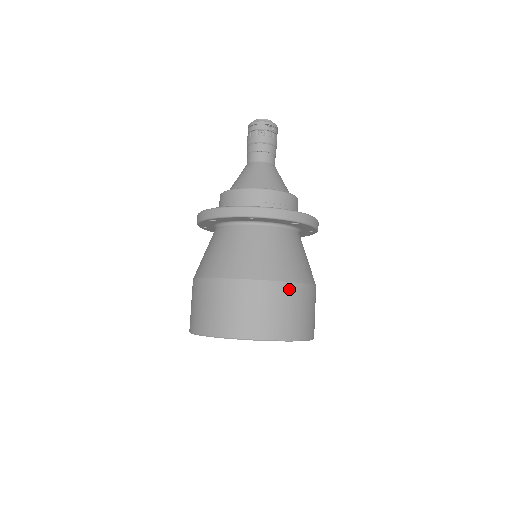
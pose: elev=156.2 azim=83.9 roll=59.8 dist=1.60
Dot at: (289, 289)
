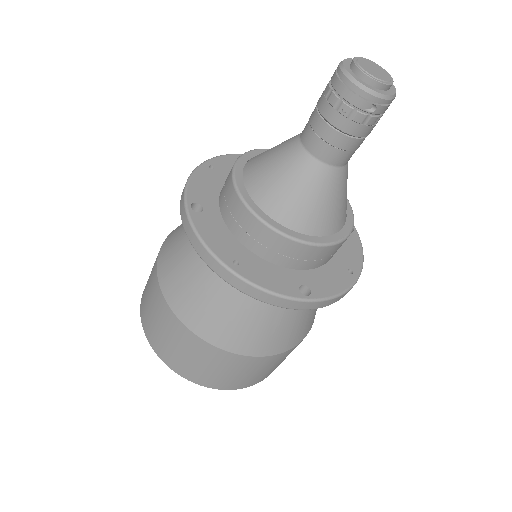
Dot at: (243, 360)
